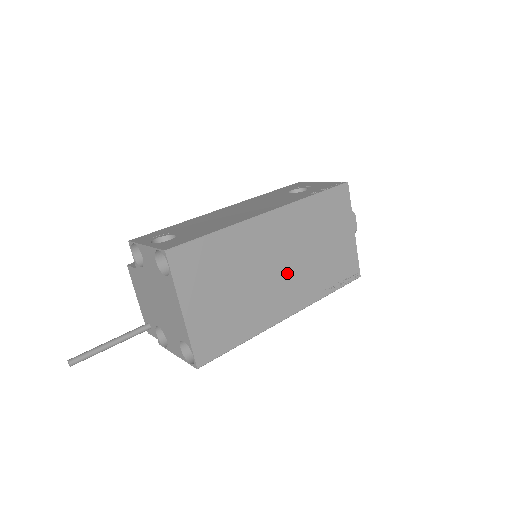
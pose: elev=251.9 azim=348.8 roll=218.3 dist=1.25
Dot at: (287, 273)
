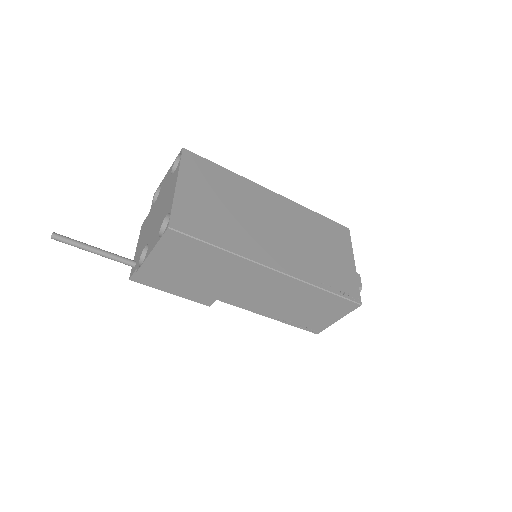
Dot at: (280, 237)
